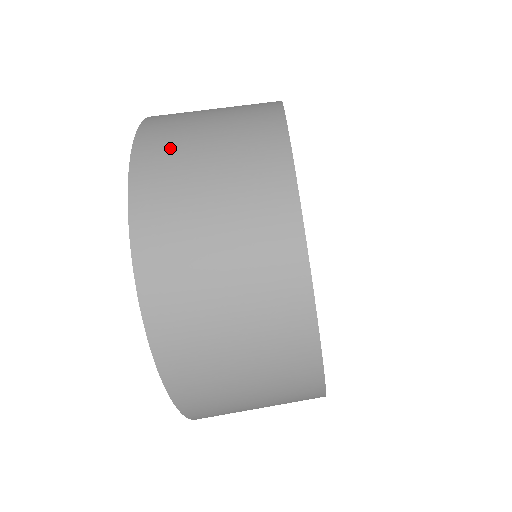
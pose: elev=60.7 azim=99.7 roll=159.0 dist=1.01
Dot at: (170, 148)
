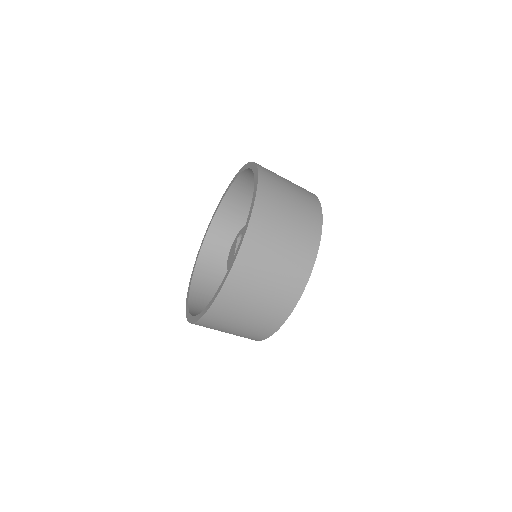
Dot at: (253, 268)
